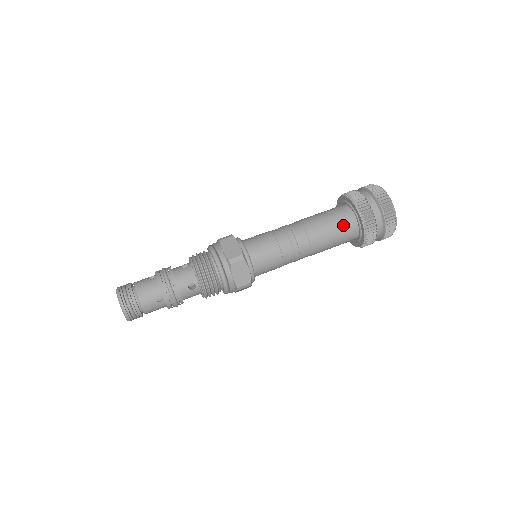
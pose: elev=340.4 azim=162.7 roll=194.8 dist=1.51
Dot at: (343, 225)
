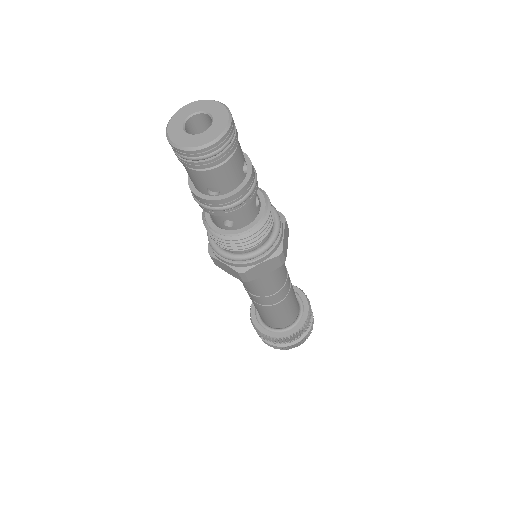
Dot at: occluded
